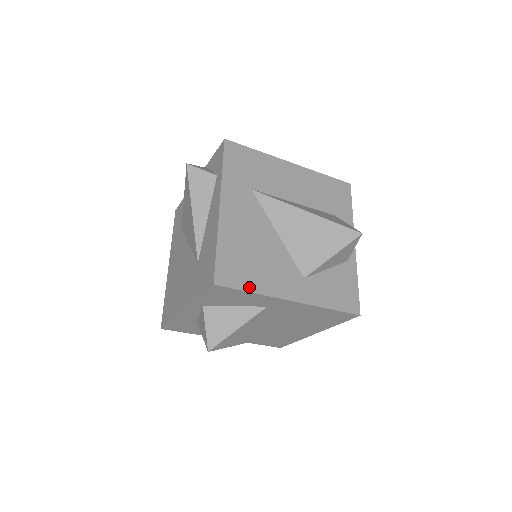
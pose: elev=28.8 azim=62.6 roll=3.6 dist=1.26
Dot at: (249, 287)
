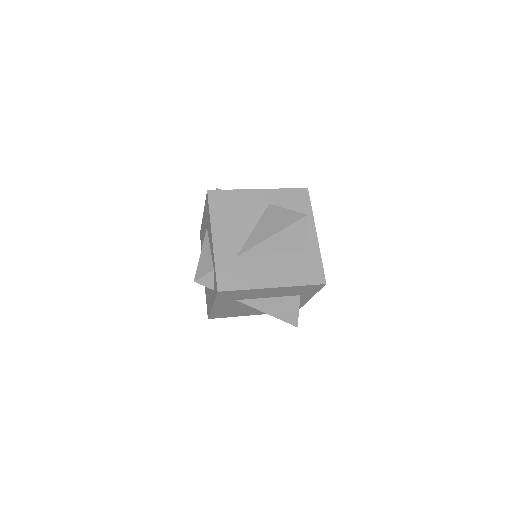
Dot at: occluded
